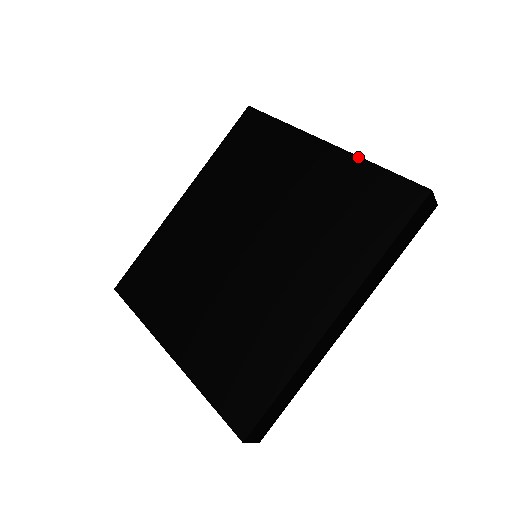
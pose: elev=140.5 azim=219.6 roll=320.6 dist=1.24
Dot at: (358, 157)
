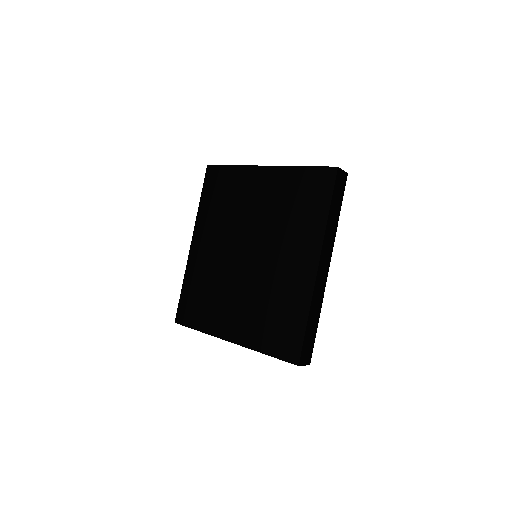
Dot at: (289, 167)
